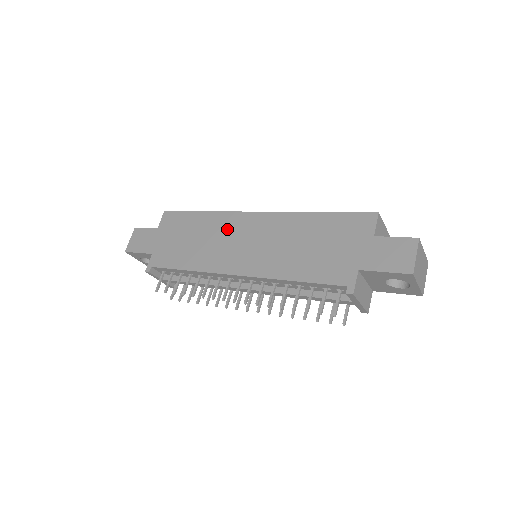
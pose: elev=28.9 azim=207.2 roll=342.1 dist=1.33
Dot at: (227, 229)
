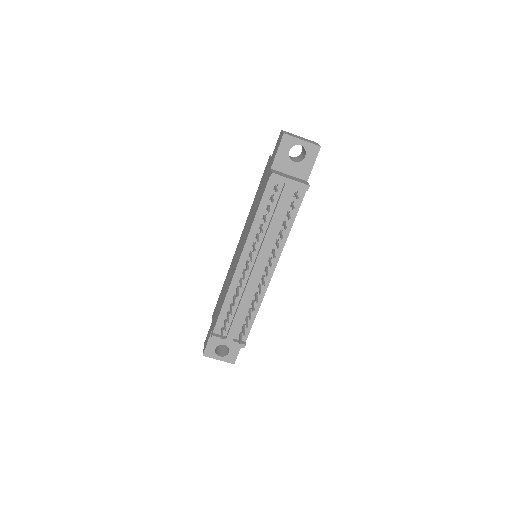
Dot at: (232, 264)
